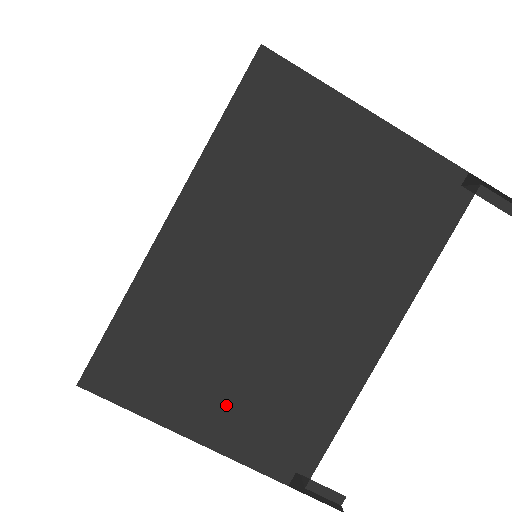
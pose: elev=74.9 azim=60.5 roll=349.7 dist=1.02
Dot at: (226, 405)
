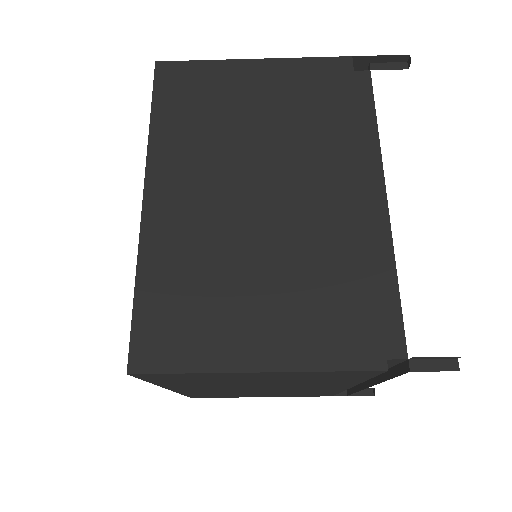
Dot at: (277, 320)
